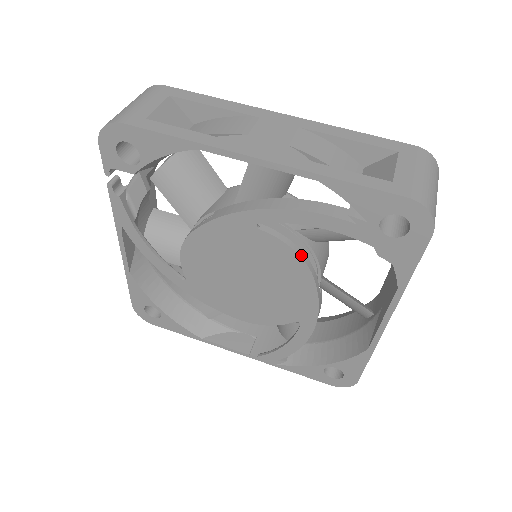
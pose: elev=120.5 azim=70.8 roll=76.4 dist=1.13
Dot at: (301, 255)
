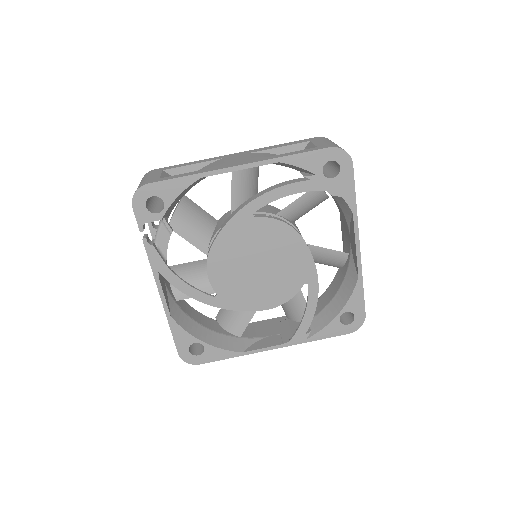
Dot at: (287, 224)
